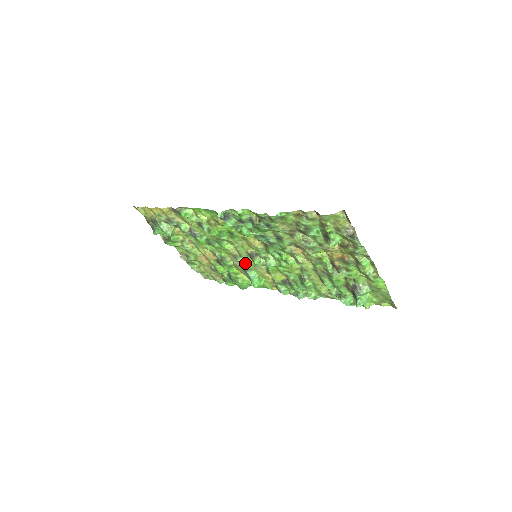
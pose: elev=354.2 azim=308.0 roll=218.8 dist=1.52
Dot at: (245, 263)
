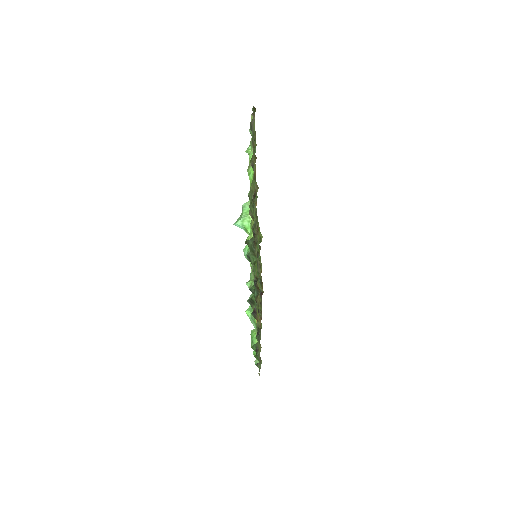
Dot at: occluded
